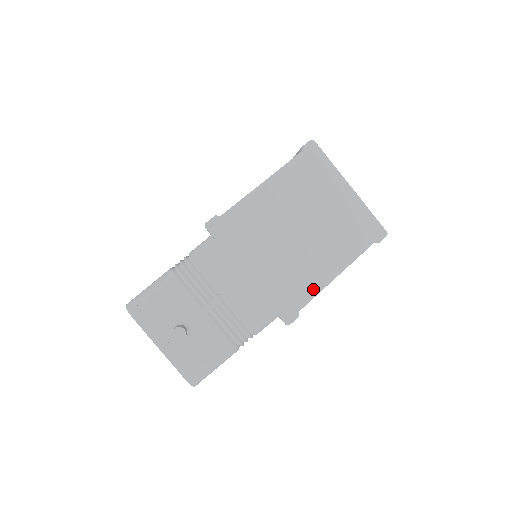
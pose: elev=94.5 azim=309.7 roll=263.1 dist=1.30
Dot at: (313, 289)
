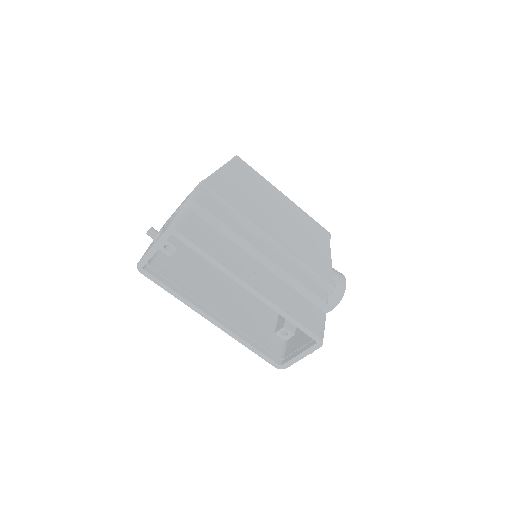
Dot at: occluded
